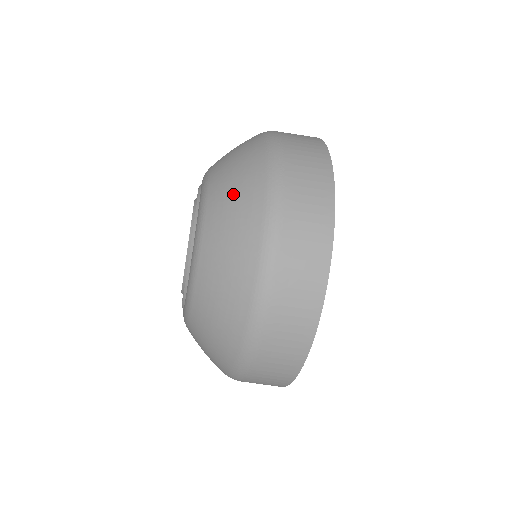
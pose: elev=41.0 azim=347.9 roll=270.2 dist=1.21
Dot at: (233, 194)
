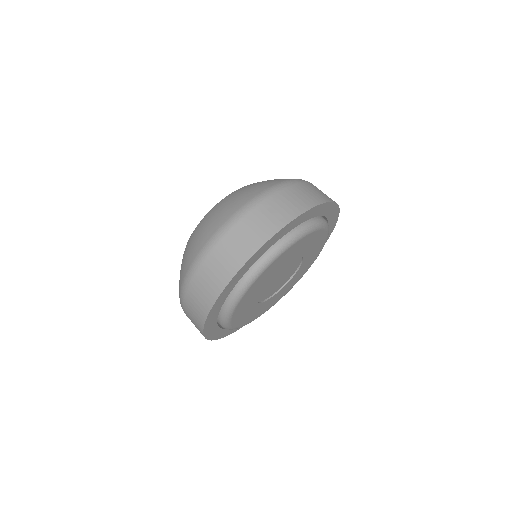
Dot at: (216, 215)
